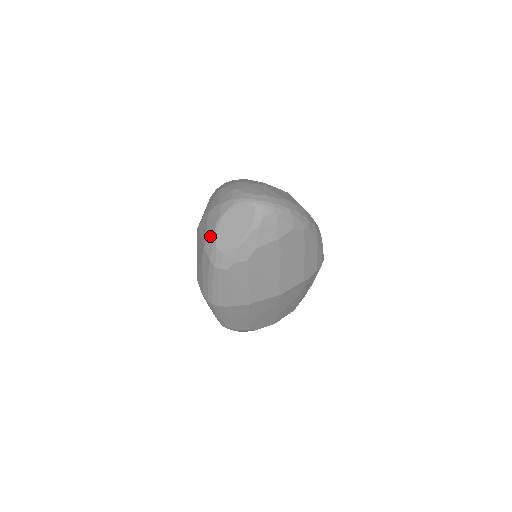
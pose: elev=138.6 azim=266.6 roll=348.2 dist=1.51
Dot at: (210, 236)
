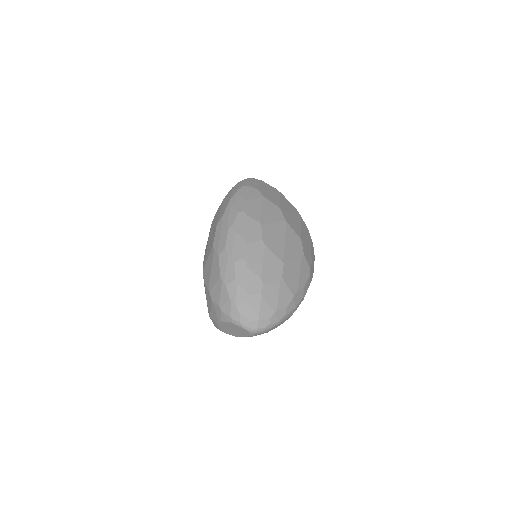
Dot at: (214, 320)
